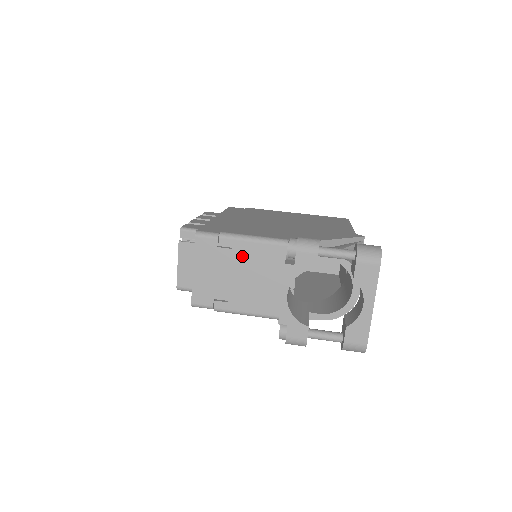
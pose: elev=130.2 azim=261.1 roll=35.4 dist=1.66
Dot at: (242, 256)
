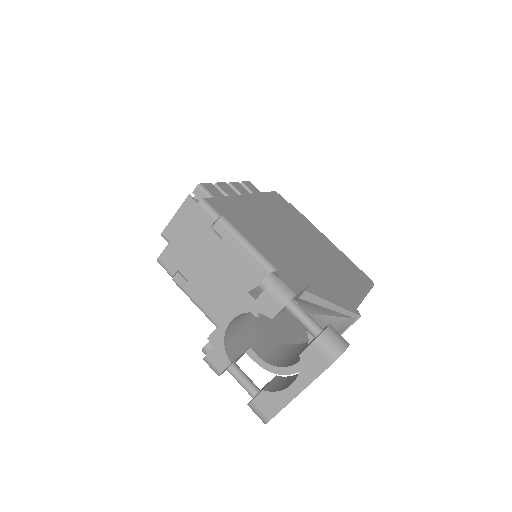
Dot at: (226, 252)
